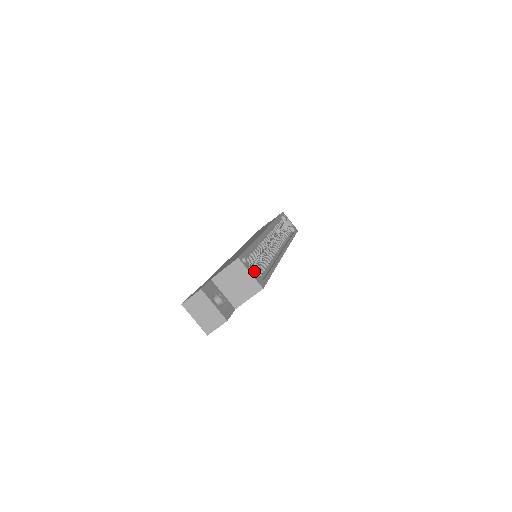
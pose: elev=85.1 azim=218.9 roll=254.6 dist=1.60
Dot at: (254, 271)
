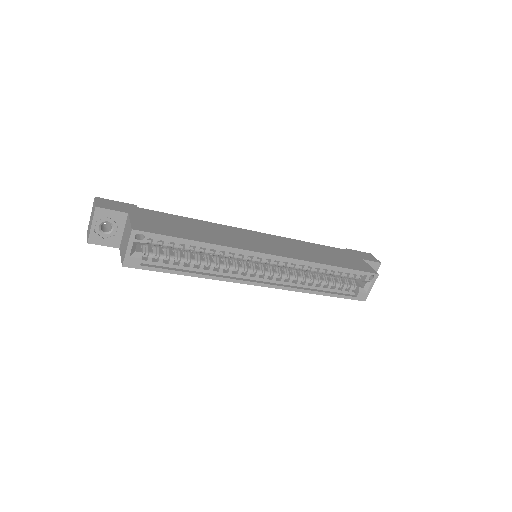
Dot at: (160, 253)
